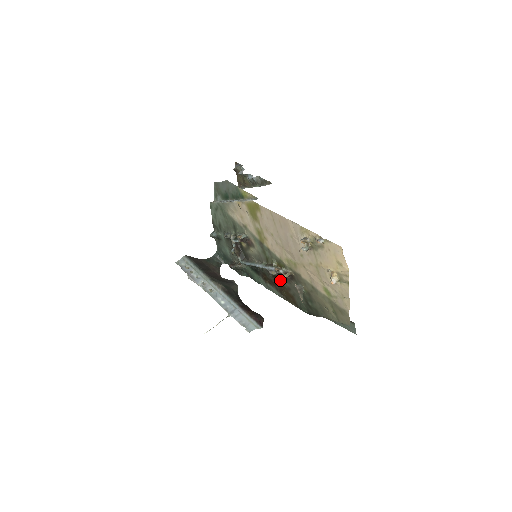
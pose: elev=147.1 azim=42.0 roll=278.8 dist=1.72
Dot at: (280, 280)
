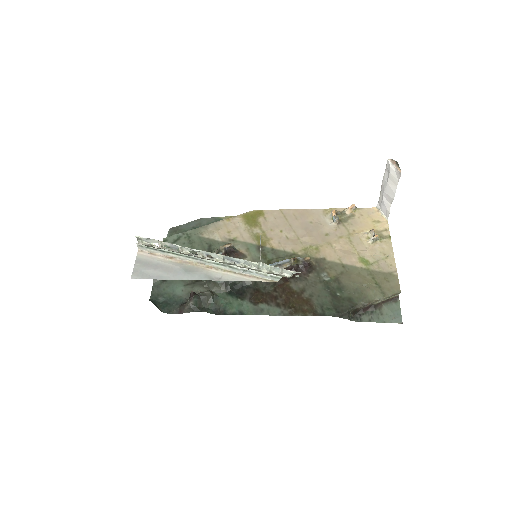
Dot at: (287, 284)
